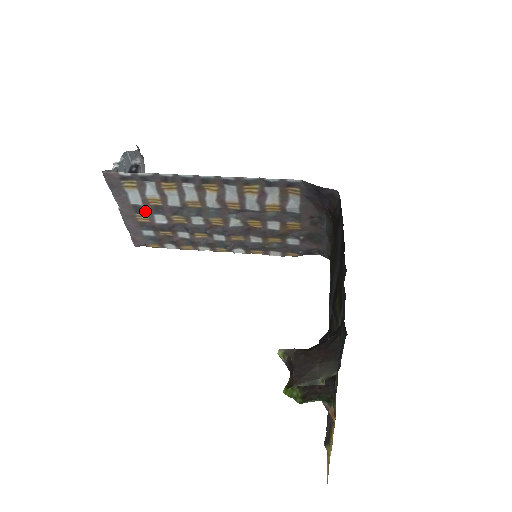
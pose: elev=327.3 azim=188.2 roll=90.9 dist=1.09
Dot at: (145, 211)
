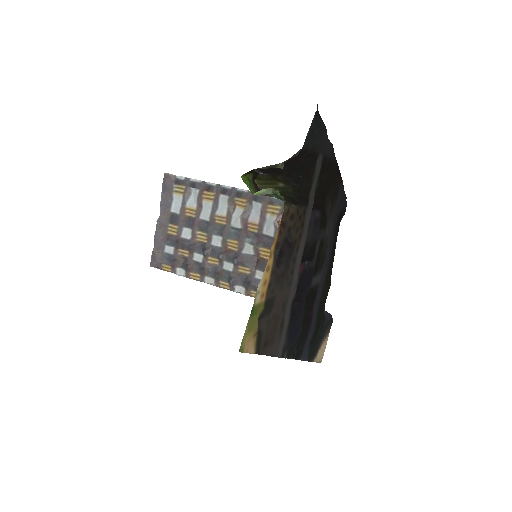
Dot at: (178, 222)
